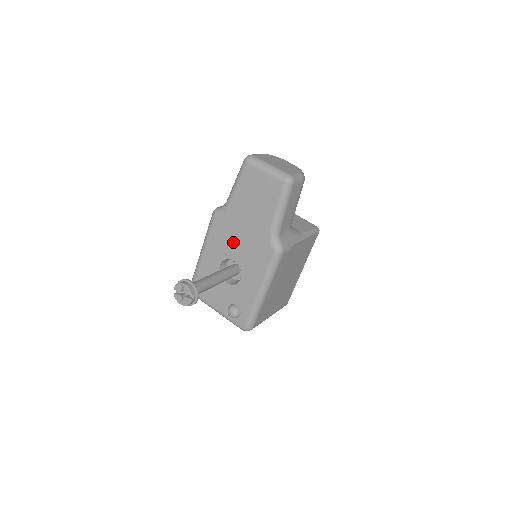
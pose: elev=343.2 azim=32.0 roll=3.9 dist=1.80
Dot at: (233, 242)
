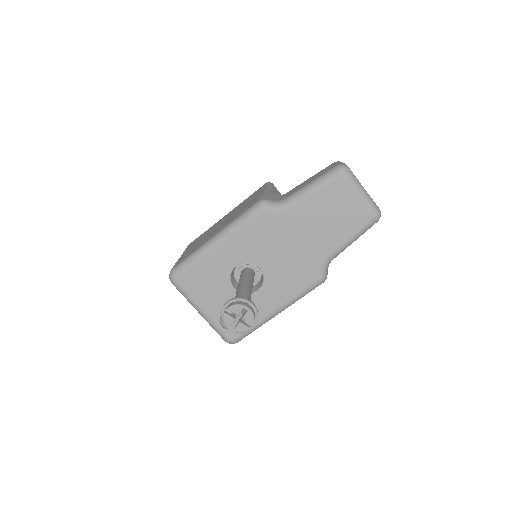
Dot at: (271, 249)
